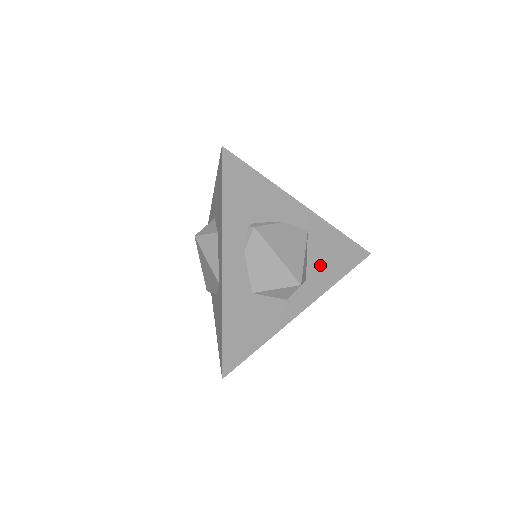
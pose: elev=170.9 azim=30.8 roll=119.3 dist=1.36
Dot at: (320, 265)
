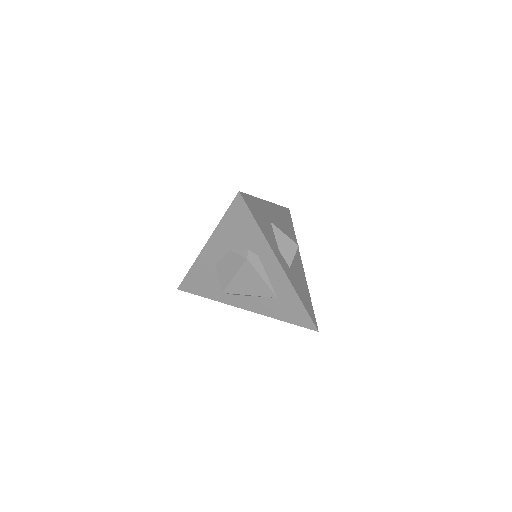
Dot at: (297, 280)
